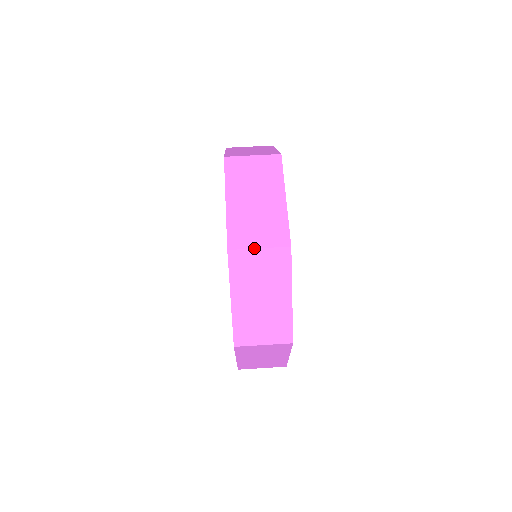
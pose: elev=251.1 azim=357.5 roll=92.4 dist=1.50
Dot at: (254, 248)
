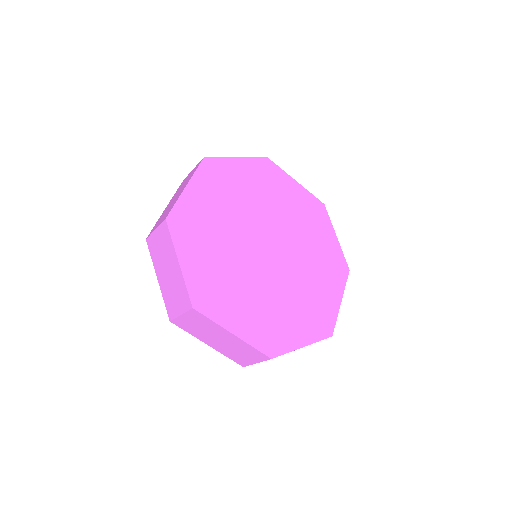
Dot at: (154, 231)
